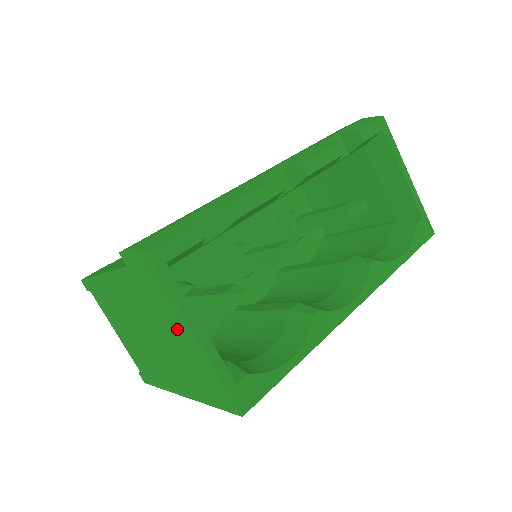
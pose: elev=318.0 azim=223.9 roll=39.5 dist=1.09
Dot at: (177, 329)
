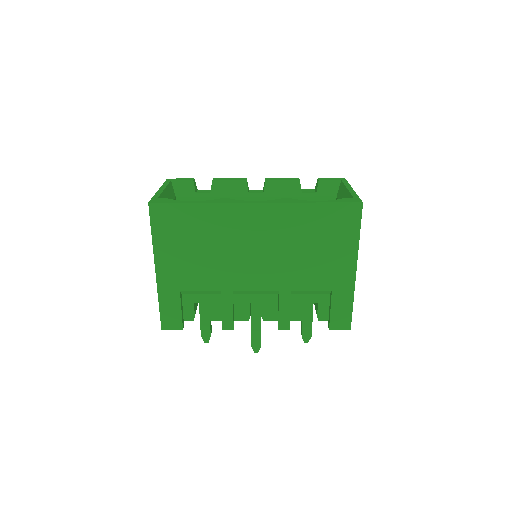
Dot at: occluded
